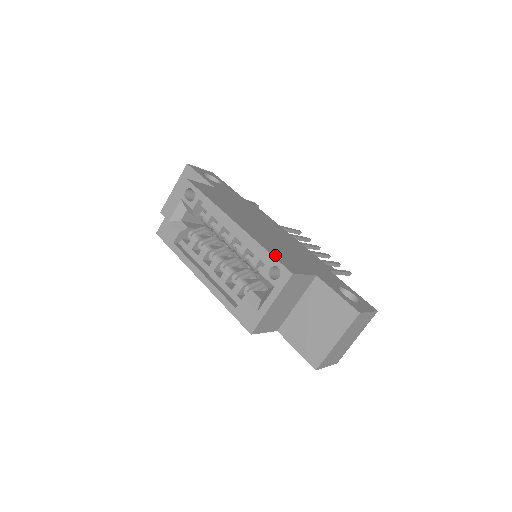
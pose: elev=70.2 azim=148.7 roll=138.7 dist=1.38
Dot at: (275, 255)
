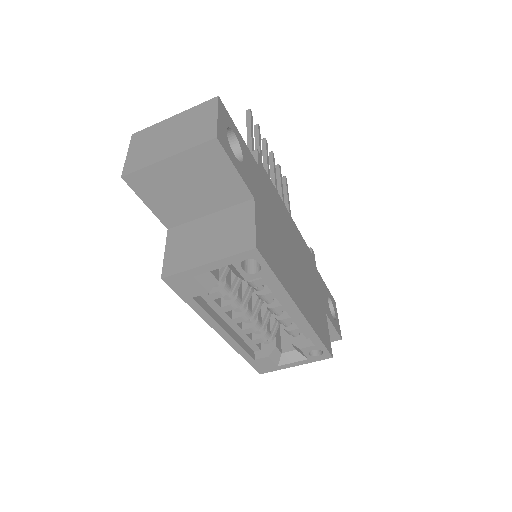
Dot at: (323, 338)
